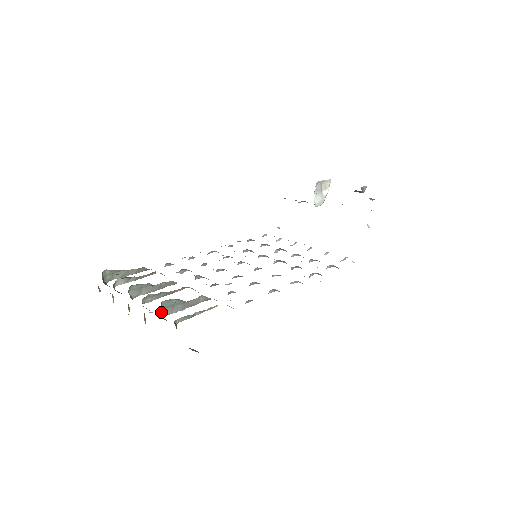
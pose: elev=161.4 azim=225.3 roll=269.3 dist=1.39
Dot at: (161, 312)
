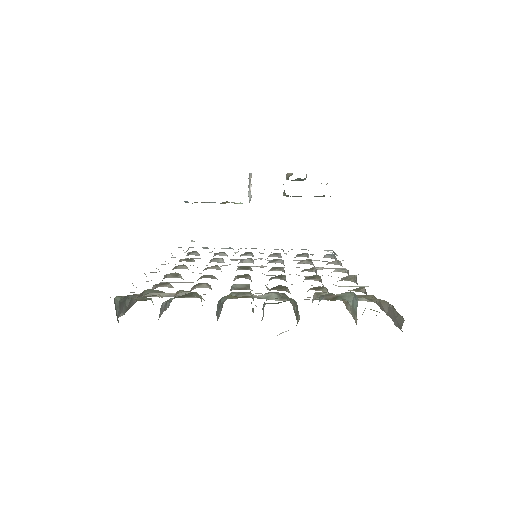
Dot at: occluded
